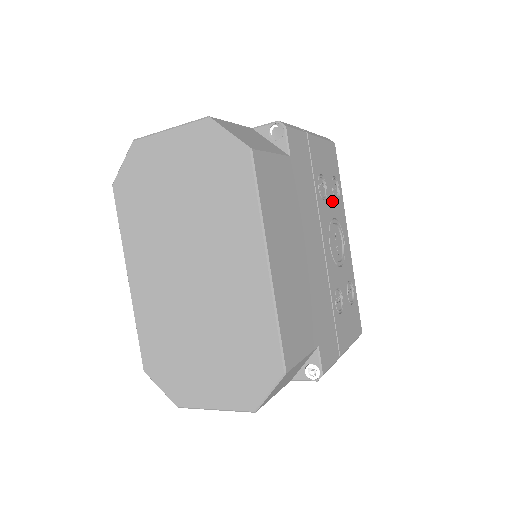
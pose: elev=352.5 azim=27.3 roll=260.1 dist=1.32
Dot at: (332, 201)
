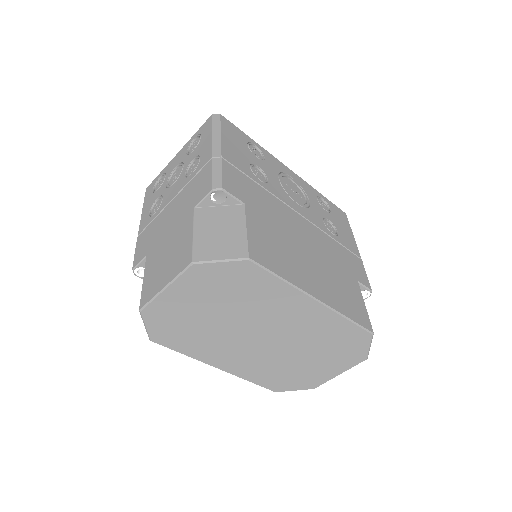
Dot at: (266, 168)
